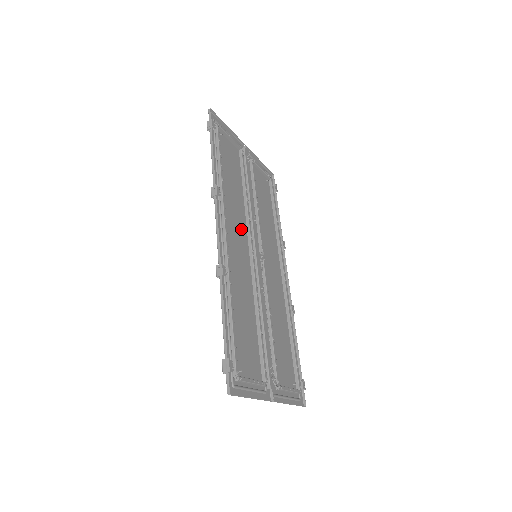
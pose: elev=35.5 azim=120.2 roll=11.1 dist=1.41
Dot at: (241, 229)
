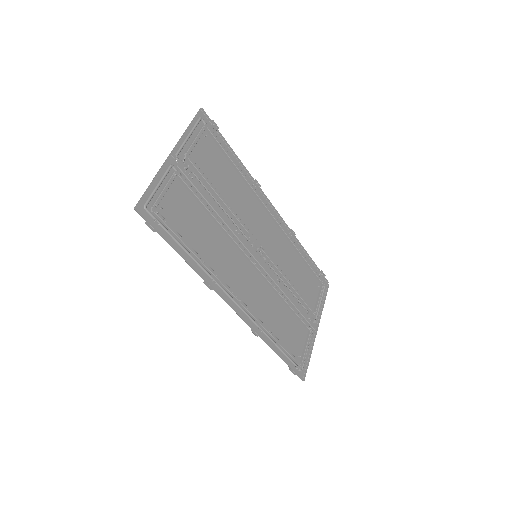
Dot at: (237, 261)
